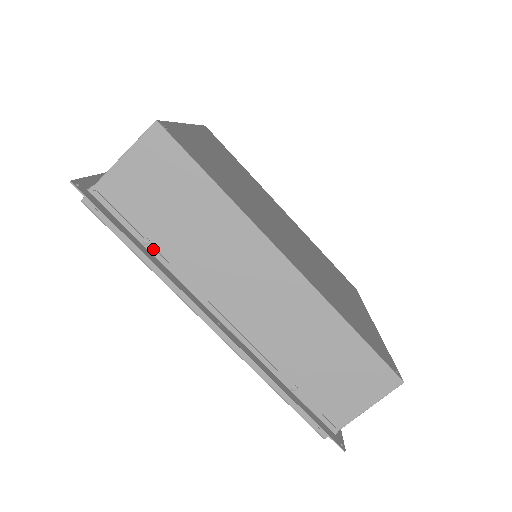
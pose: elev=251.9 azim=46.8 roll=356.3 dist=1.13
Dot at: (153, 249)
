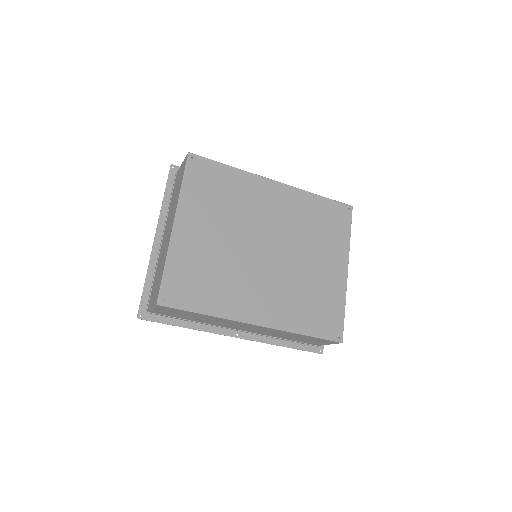
Dot at: (190, 321)
